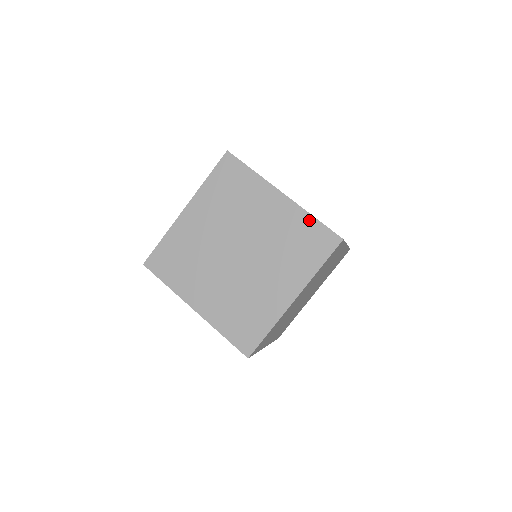
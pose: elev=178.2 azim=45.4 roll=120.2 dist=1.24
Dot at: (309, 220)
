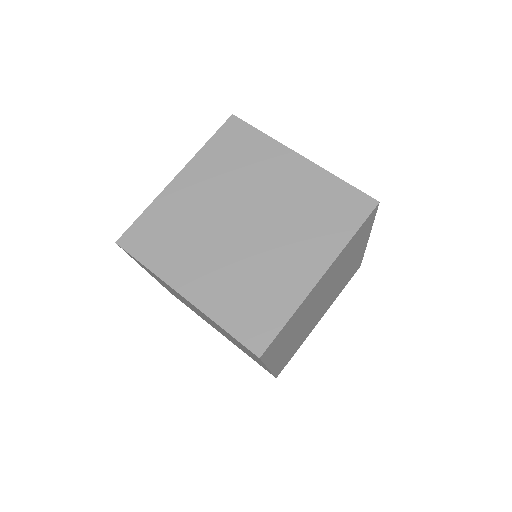
Dot at: (221, 328)
